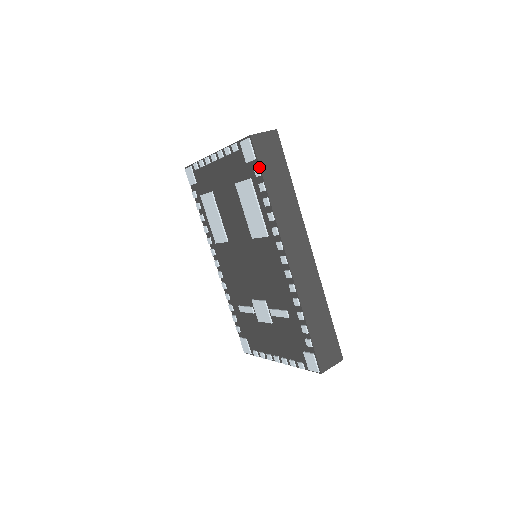
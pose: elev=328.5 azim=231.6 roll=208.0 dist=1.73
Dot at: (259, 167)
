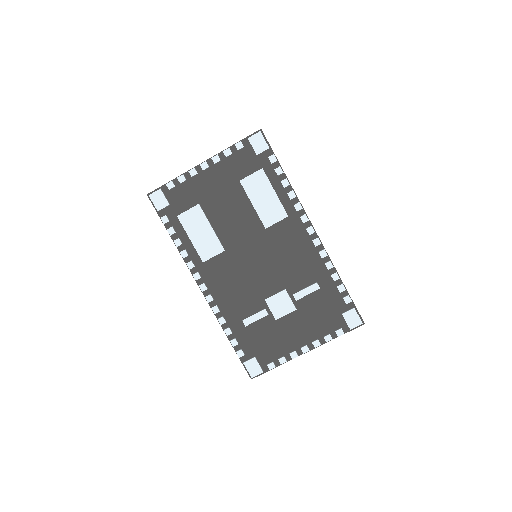
Dot at: (274, 154)
